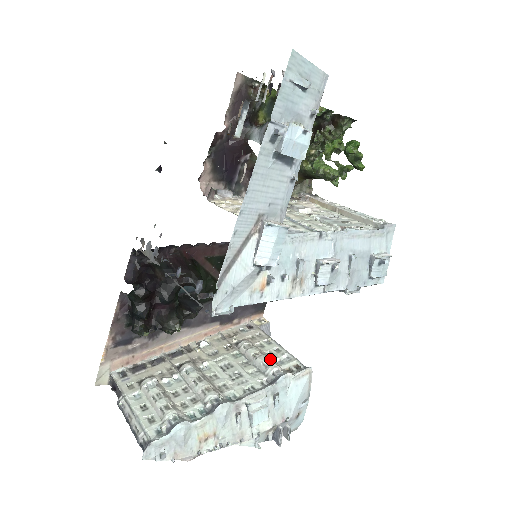
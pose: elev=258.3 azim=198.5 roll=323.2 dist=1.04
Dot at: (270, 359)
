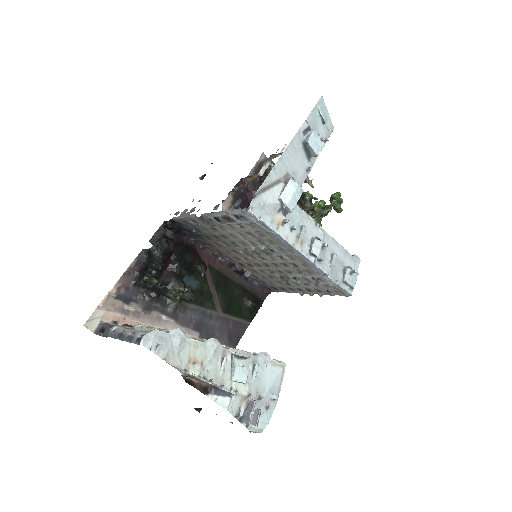
Dot at: occluded
